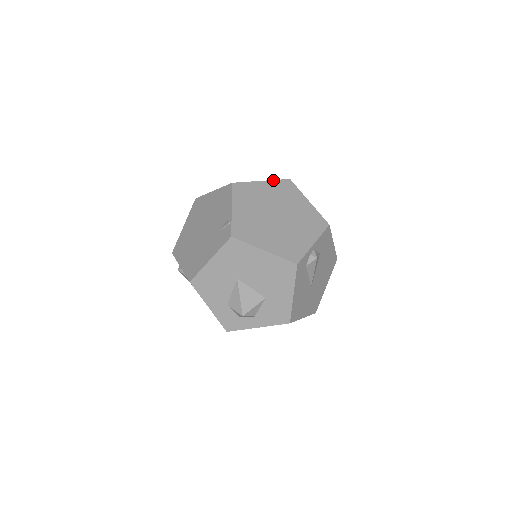
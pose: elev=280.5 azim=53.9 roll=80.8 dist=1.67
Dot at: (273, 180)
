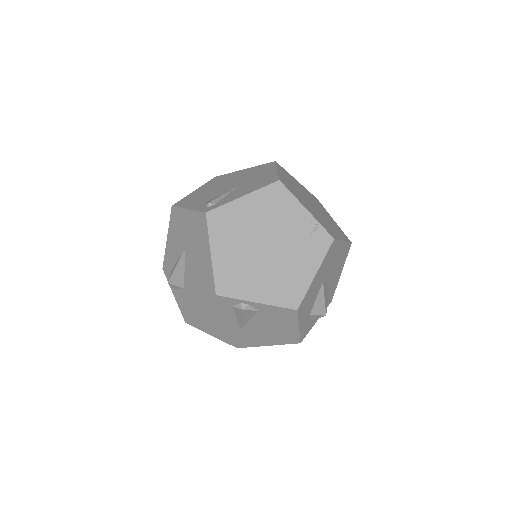
Dot at: (277, 166)
